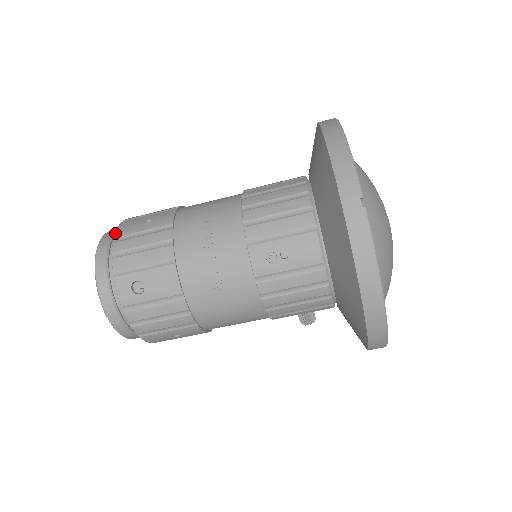
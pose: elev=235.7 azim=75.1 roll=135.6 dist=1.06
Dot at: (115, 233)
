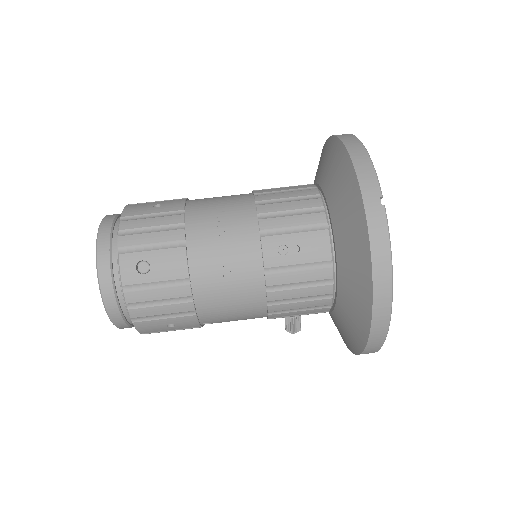
Dot at: (122, 213)
